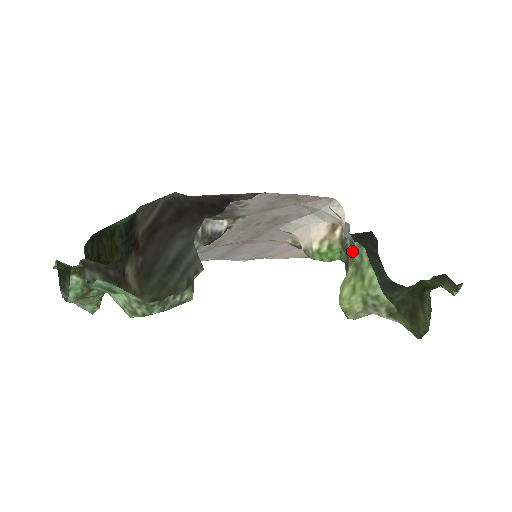
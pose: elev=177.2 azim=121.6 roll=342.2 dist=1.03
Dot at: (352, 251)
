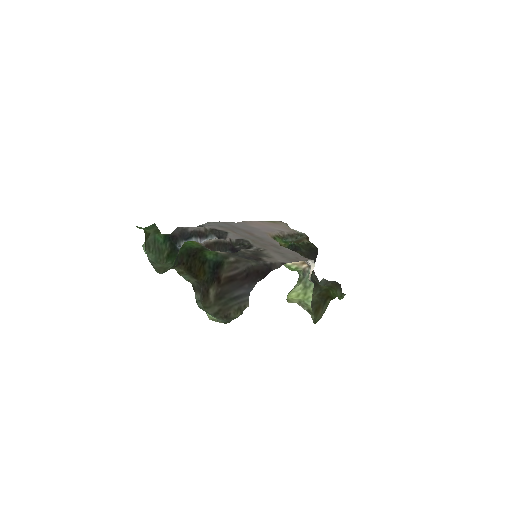
Dot at: (307, 280)
